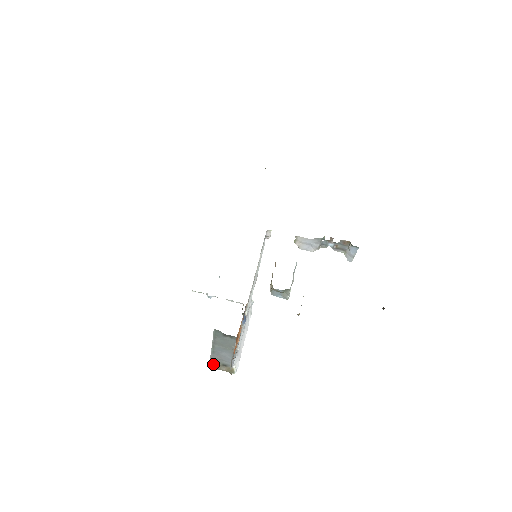
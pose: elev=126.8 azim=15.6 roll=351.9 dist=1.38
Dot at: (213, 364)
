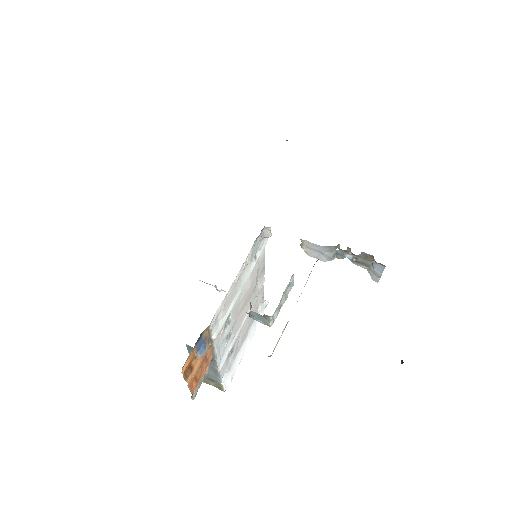
Dot at: occluded
